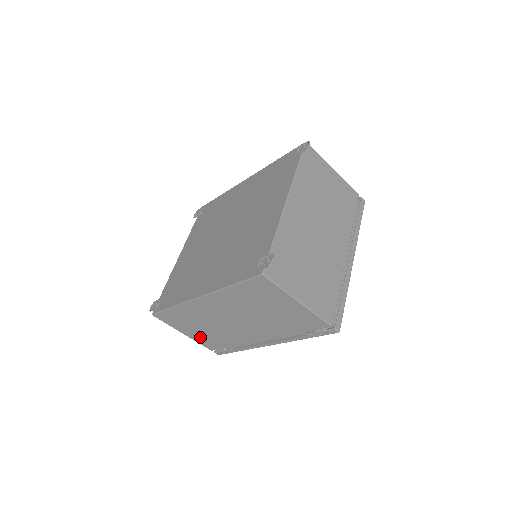
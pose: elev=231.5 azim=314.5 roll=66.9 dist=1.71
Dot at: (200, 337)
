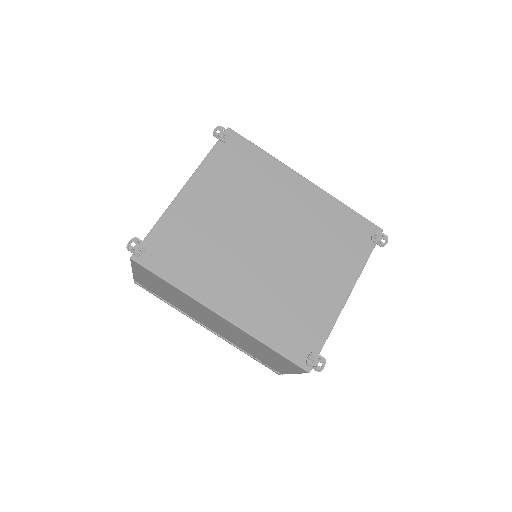
Dot at: (147, 282)
